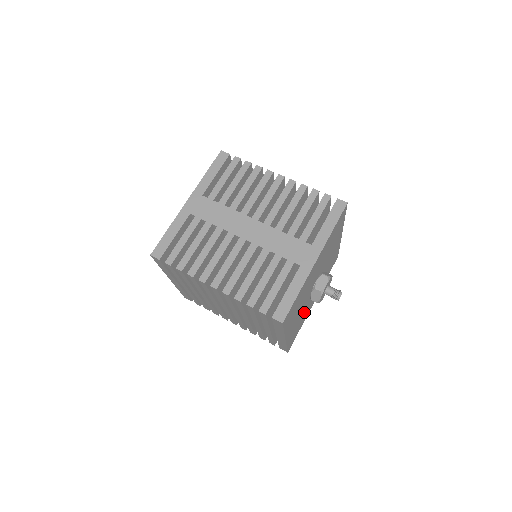
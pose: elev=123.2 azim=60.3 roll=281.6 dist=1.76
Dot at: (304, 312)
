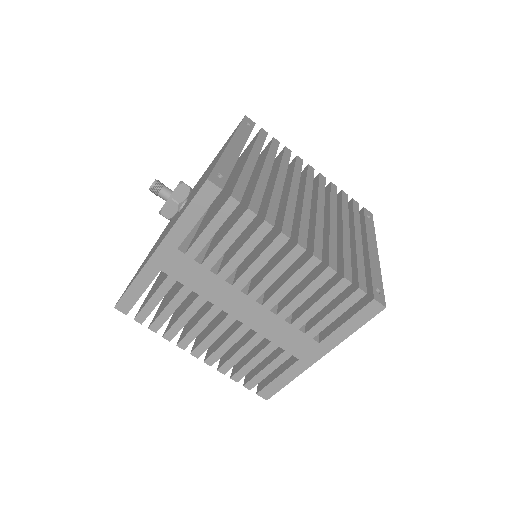
Dot at: occluded
